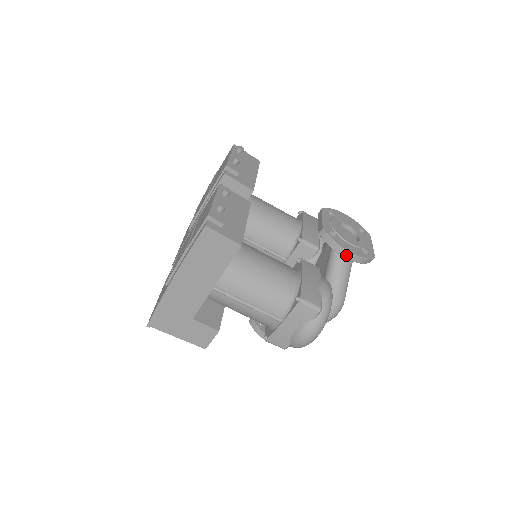
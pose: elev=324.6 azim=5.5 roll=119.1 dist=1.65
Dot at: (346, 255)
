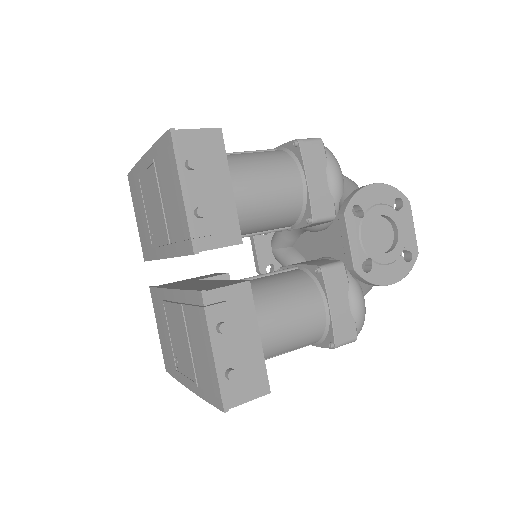
Dot at: (385, 285)
